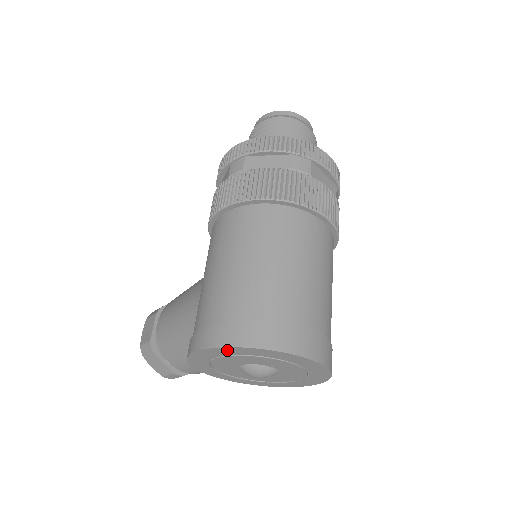
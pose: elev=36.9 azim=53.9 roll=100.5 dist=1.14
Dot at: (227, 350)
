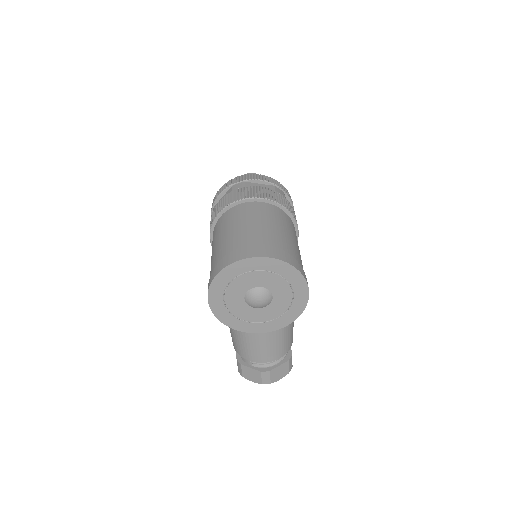
Dot at: (216, 285)
